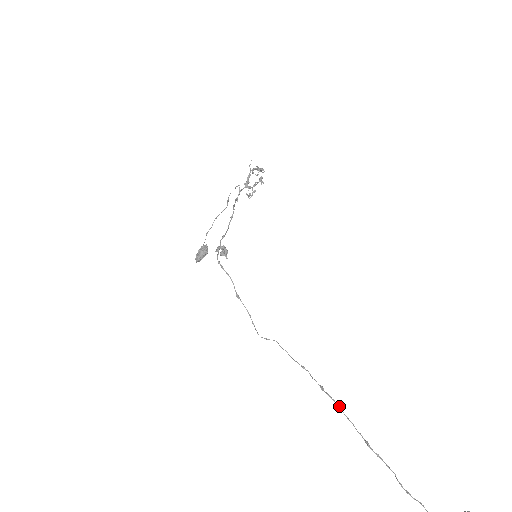
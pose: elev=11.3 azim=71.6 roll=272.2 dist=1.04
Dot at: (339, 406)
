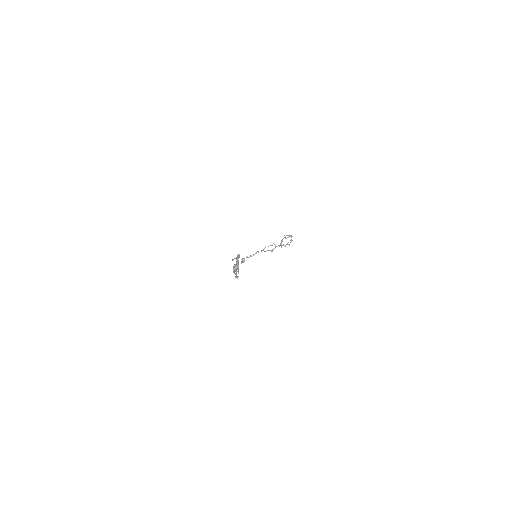
Dot at: (236, 270)
